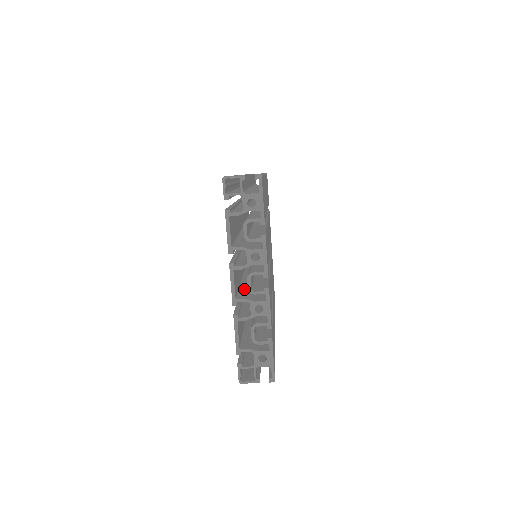
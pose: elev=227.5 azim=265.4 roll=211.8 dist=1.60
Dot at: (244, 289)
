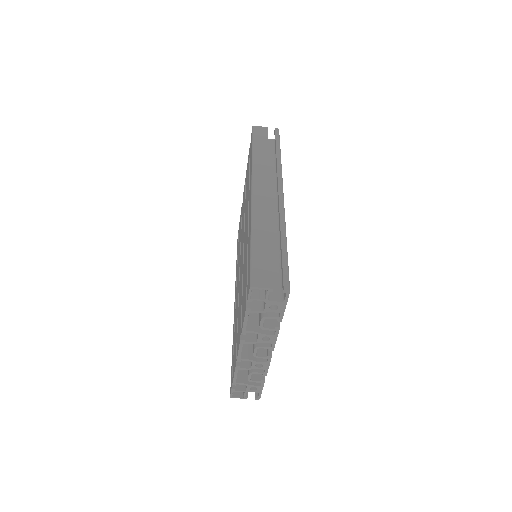
Dot at: occluded
